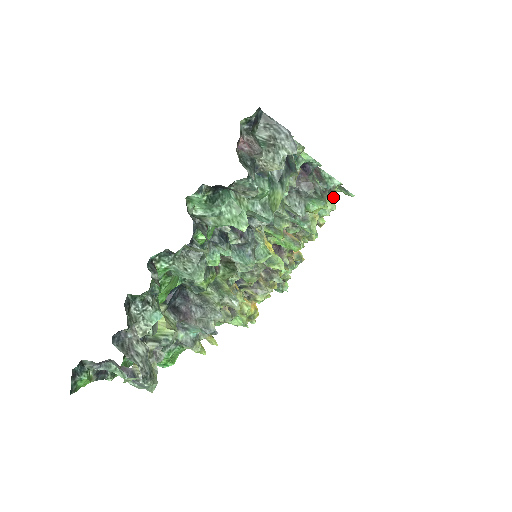
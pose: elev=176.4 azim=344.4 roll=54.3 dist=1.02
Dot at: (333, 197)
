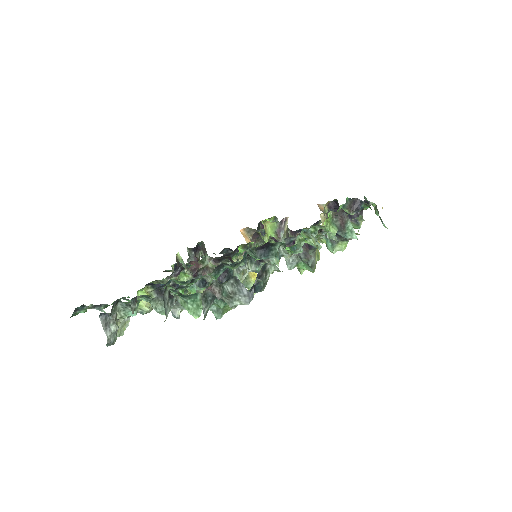
Dot at: occluded
